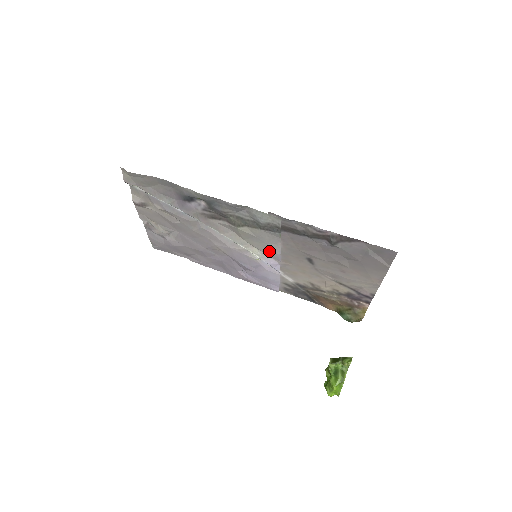
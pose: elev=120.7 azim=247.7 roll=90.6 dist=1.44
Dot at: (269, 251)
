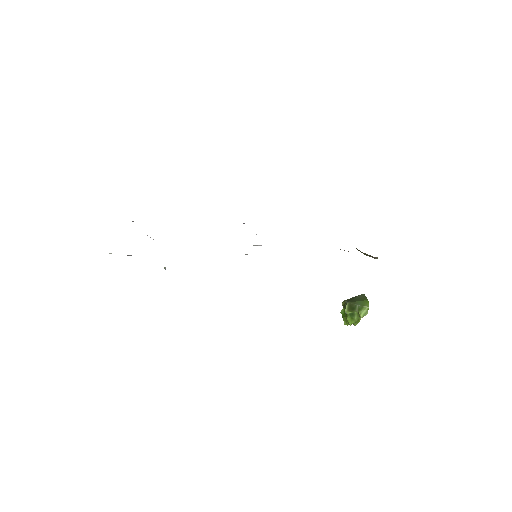
Dot at: occluded
